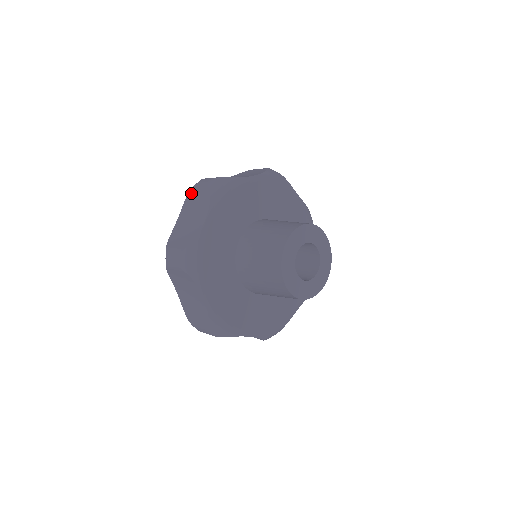
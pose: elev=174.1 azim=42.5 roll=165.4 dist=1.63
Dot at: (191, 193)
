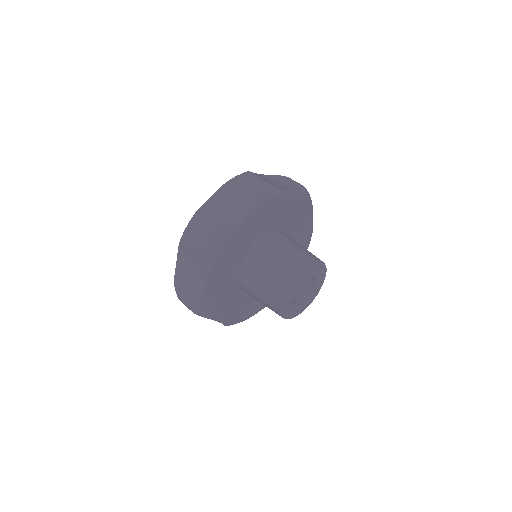
Dot at: (183, 242)
